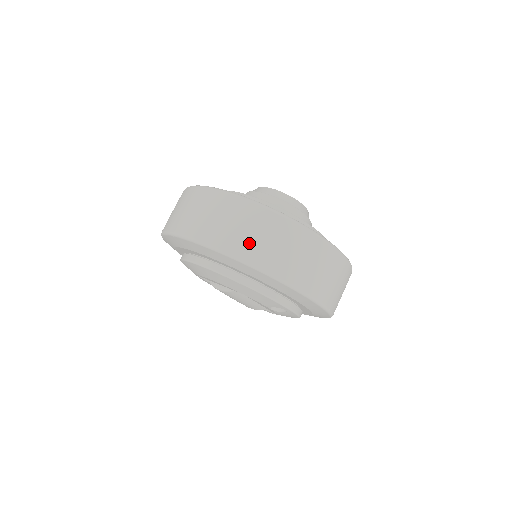
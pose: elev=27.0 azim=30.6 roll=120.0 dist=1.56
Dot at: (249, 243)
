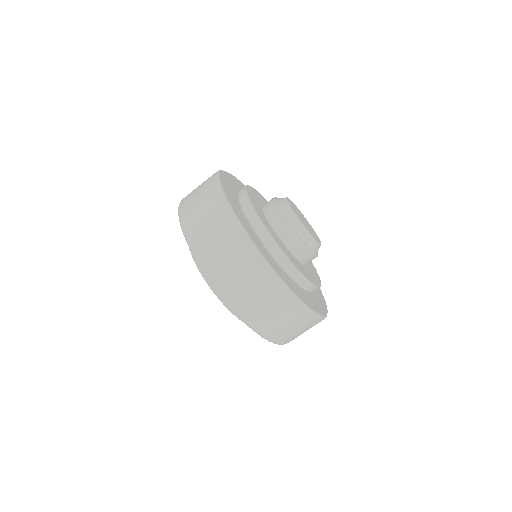
Dot at: (203, 238)
